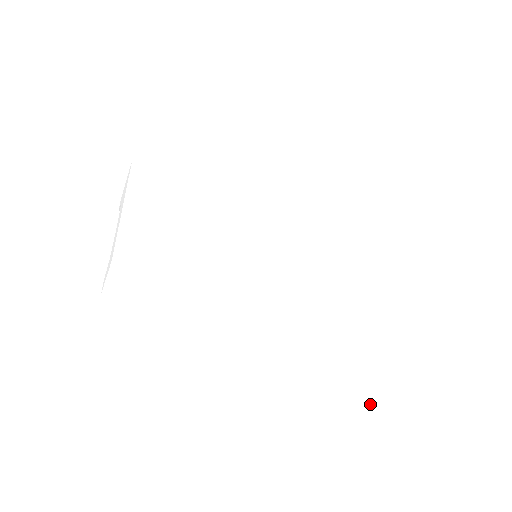
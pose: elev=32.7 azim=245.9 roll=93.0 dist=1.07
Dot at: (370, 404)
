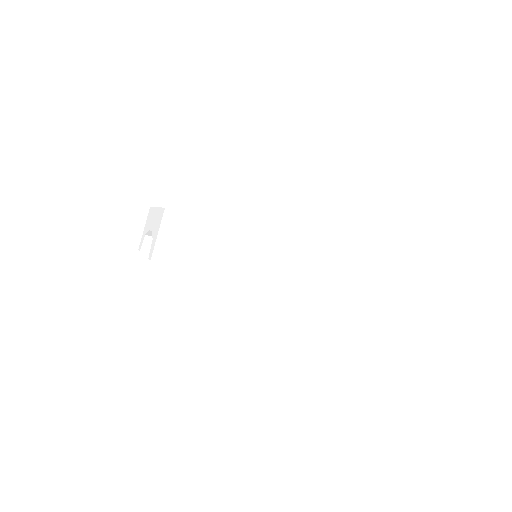
Dot at: occluded
